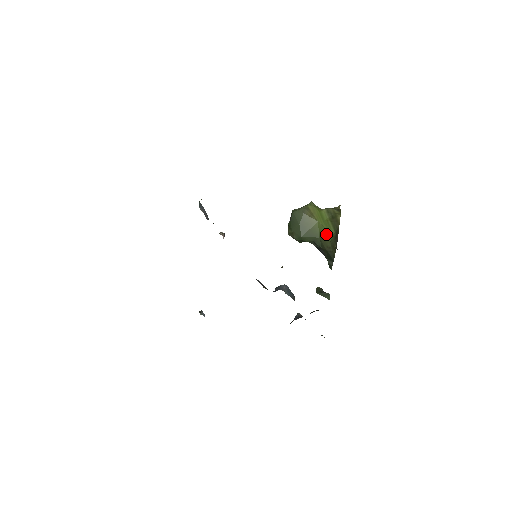
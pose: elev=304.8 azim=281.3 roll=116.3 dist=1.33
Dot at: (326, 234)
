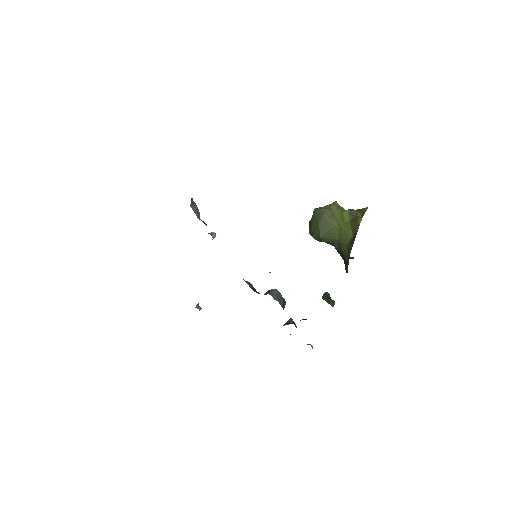
Dot at: (344, 237)
